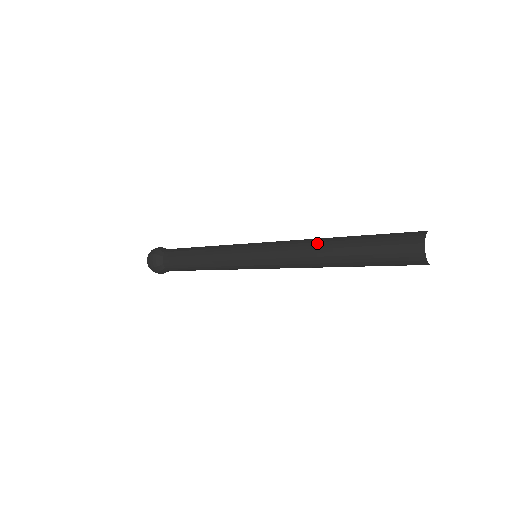
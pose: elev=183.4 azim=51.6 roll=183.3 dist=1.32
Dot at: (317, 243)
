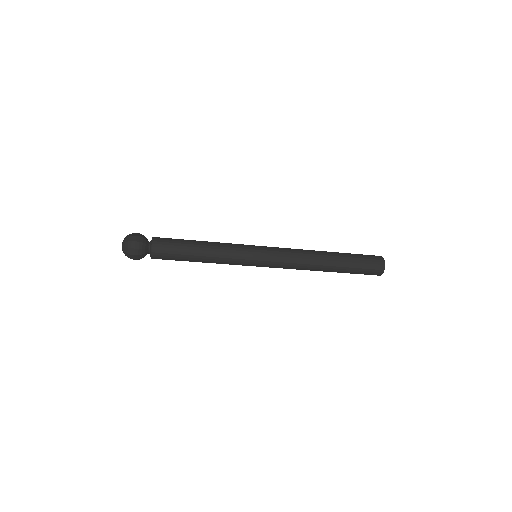
Dot at: (318, 261)
